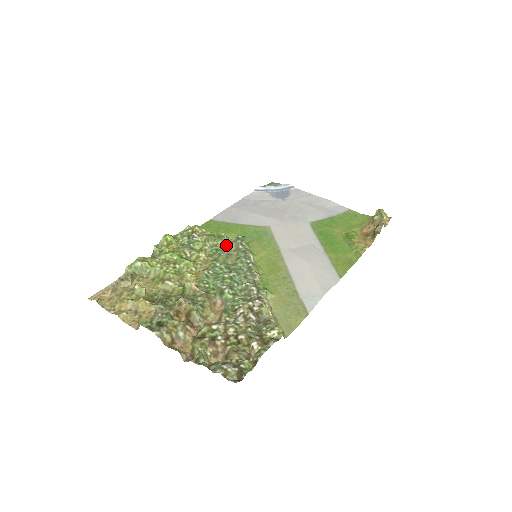
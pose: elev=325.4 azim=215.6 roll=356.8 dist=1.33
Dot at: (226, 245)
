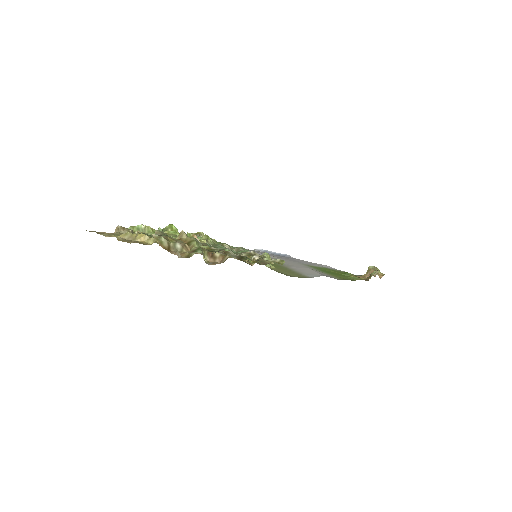
Dot at: (227, 247)
